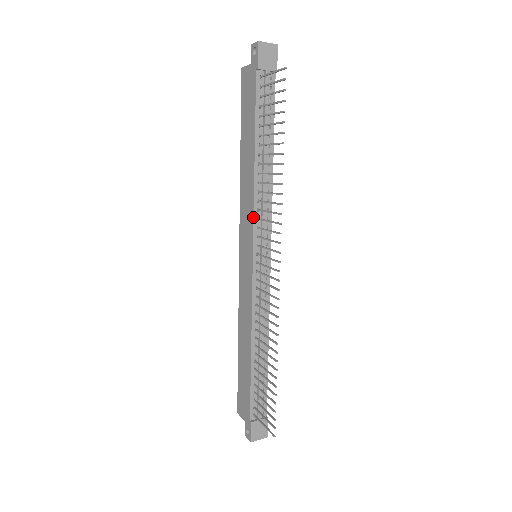
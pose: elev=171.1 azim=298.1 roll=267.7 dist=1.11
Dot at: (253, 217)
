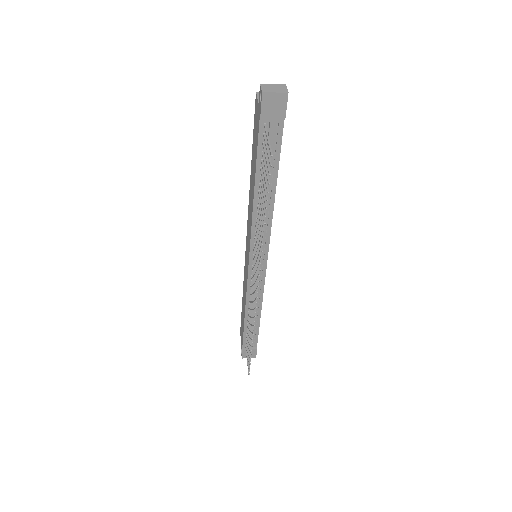
Dot at: (250, 237)
